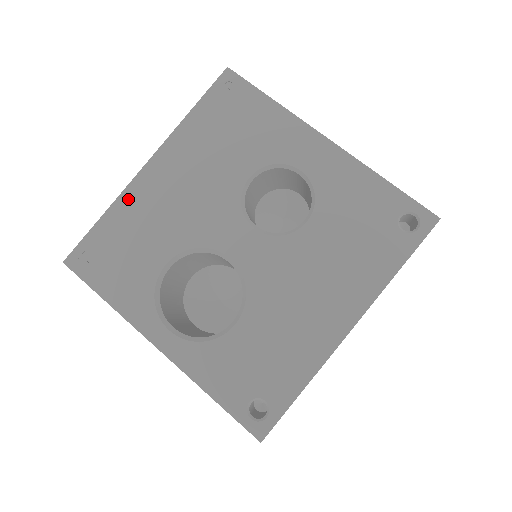
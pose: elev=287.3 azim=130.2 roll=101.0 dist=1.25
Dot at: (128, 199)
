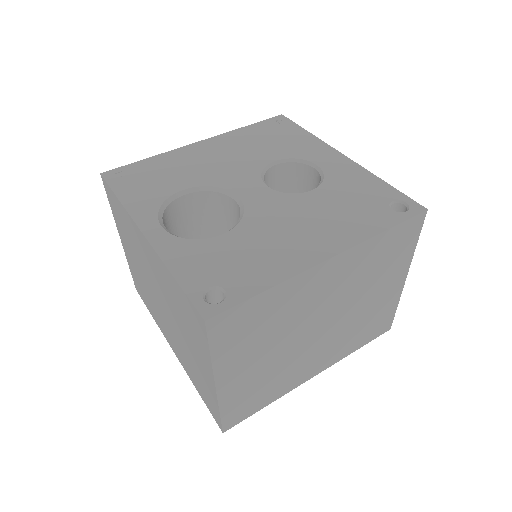
Dot at: (174, 154)
